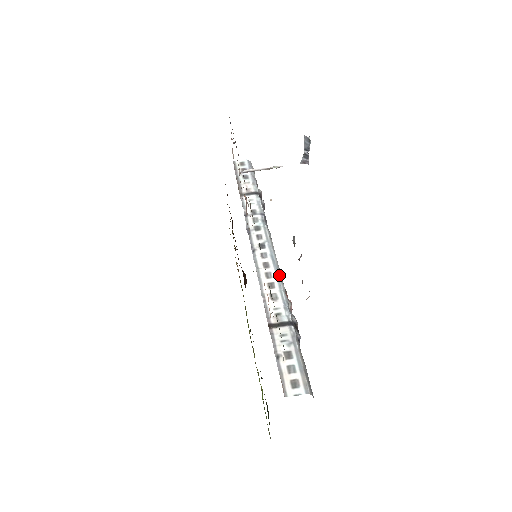
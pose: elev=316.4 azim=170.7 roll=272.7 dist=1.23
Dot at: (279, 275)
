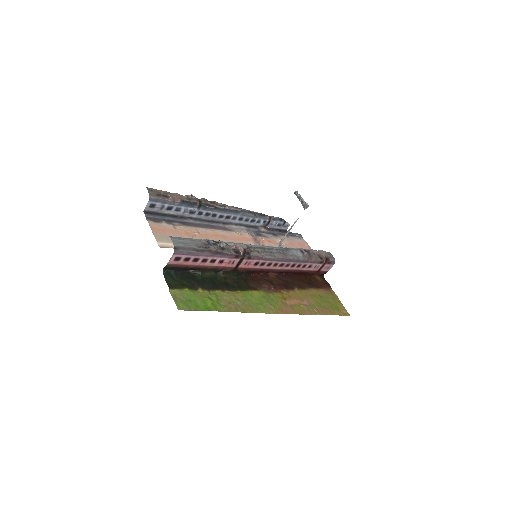
Dot at: (246, 244)
